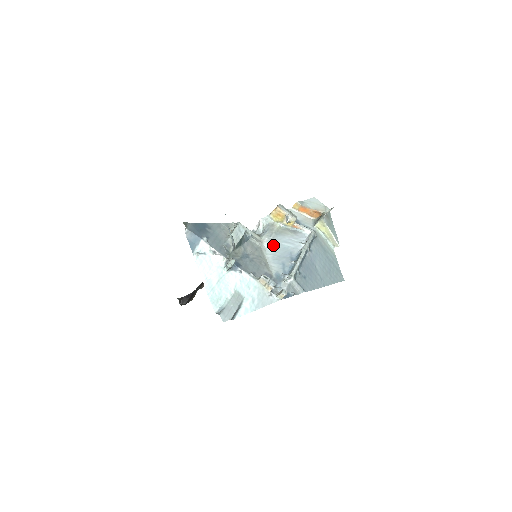
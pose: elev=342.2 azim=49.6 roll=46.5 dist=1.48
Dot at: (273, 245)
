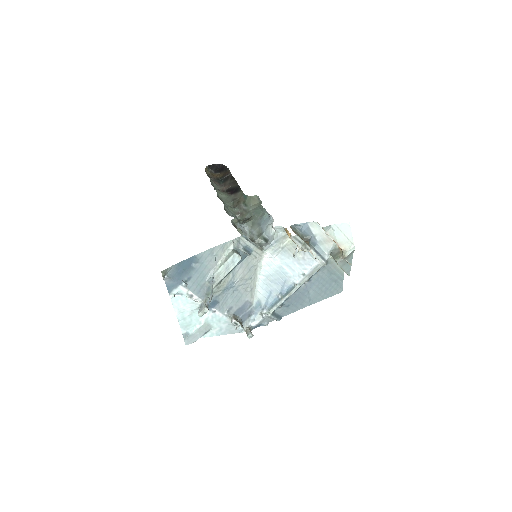
Dot at: (272, 265)
